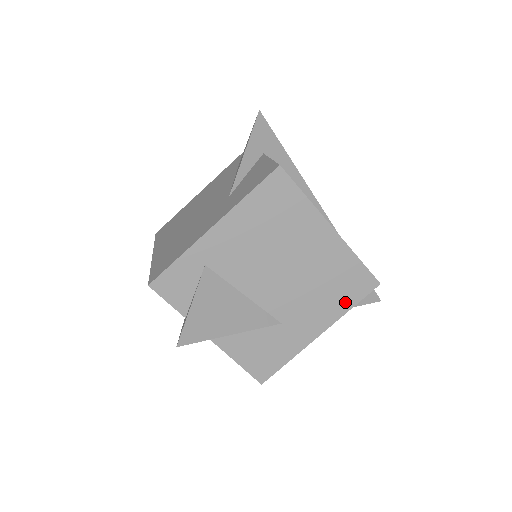
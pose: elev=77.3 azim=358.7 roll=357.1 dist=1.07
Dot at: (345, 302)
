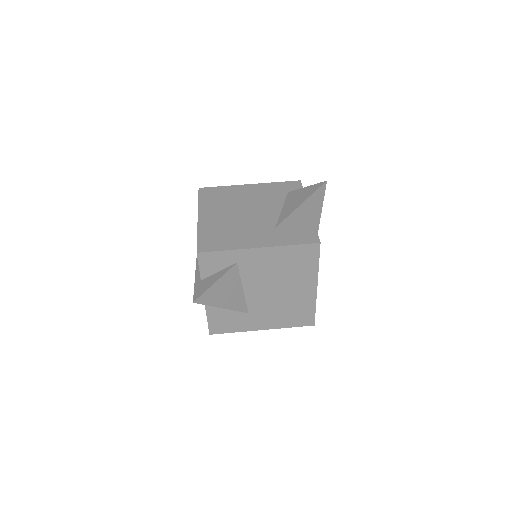
Dot at: (290, 323)
